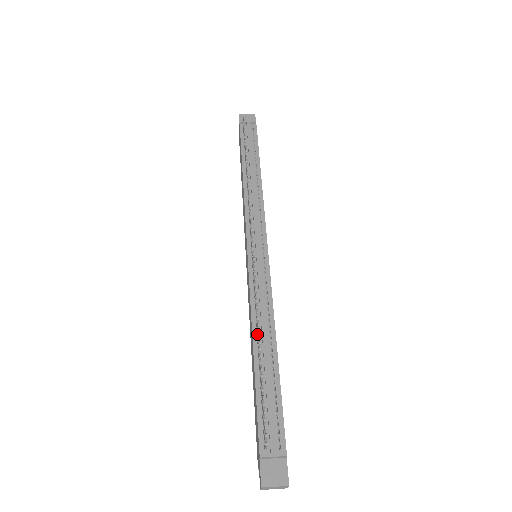
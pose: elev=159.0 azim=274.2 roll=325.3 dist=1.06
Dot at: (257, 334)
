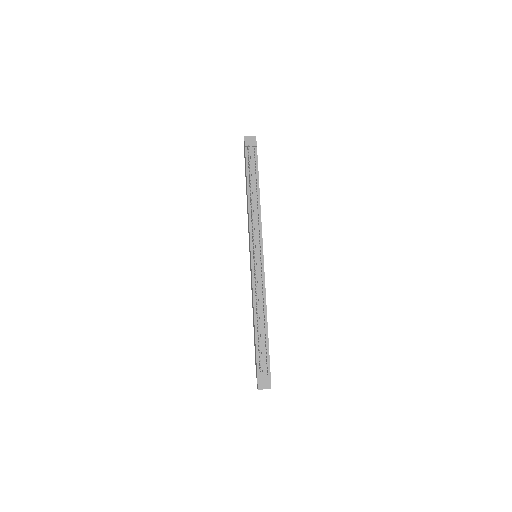
Dot at: (256, 313)
